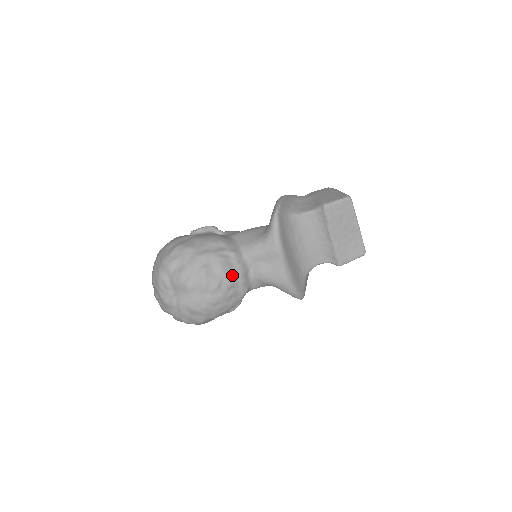
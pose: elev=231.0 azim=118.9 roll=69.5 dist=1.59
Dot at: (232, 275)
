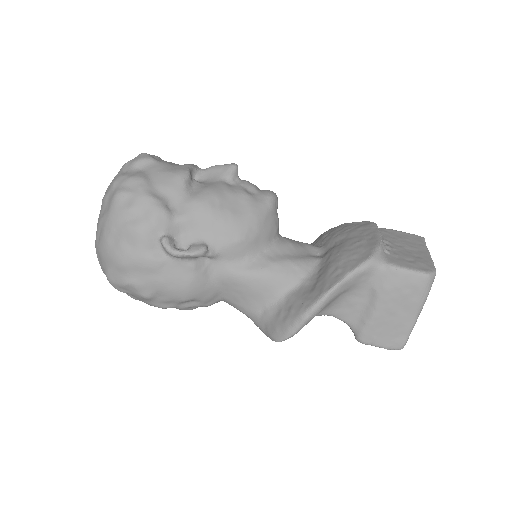
Dot at: occluded
